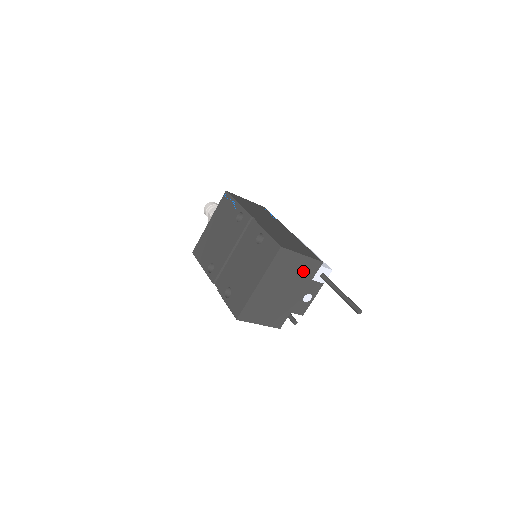
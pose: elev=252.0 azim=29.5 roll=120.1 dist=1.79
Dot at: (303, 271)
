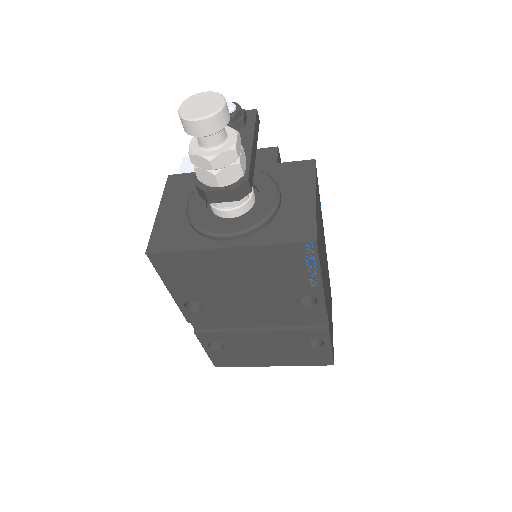
Dot at: occluded
